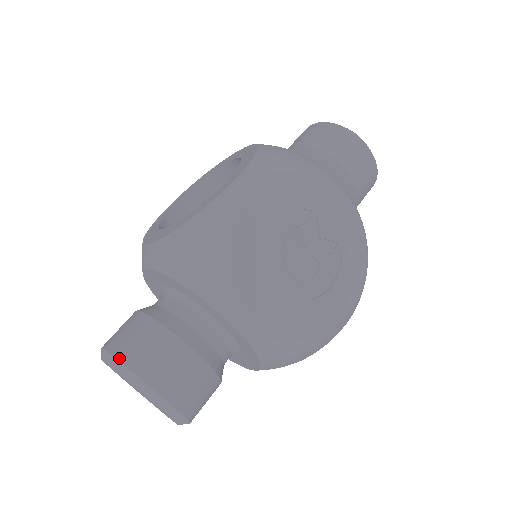
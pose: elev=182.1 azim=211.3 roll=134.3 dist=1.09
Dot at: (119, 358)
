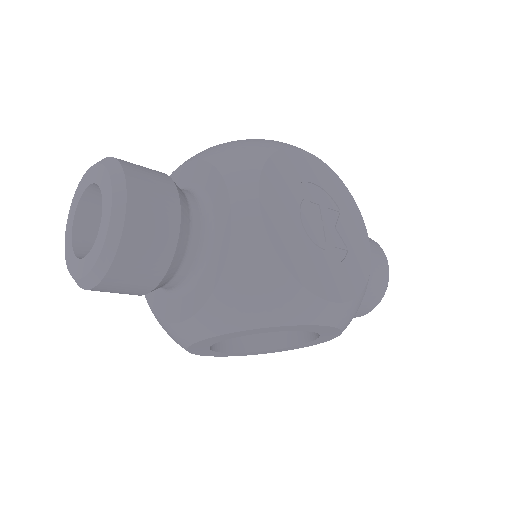
Dot at: (113, 157)
